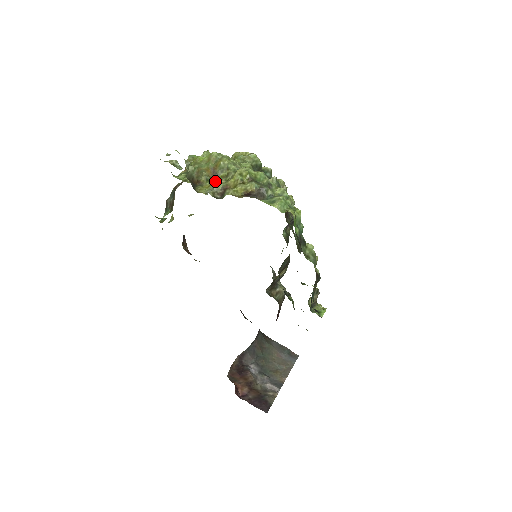
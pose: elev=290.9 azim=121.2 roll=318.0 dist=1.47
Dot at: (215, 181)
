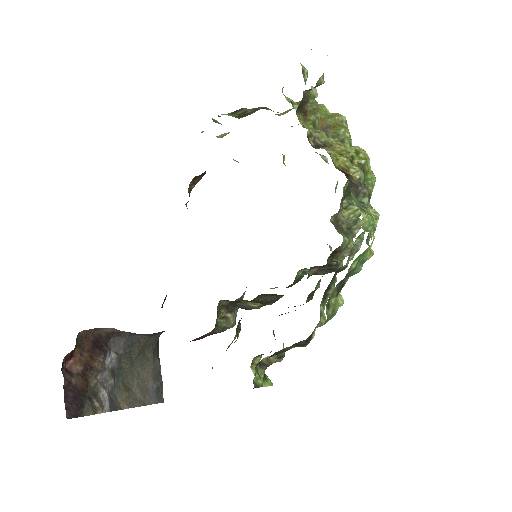
Dot at: occluded
